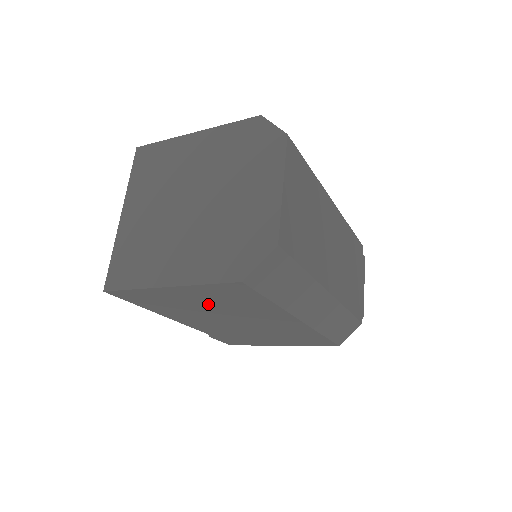
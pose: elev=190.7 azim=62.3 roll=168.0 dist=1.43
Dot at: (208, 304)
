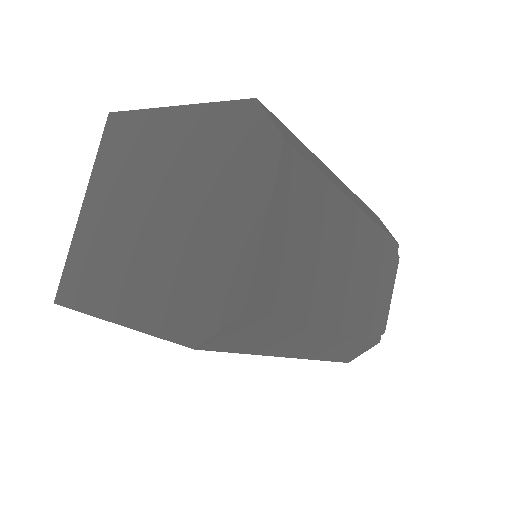
Dot at: occluded
